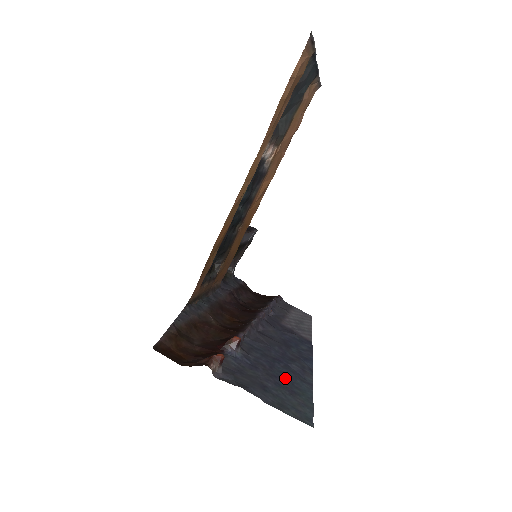
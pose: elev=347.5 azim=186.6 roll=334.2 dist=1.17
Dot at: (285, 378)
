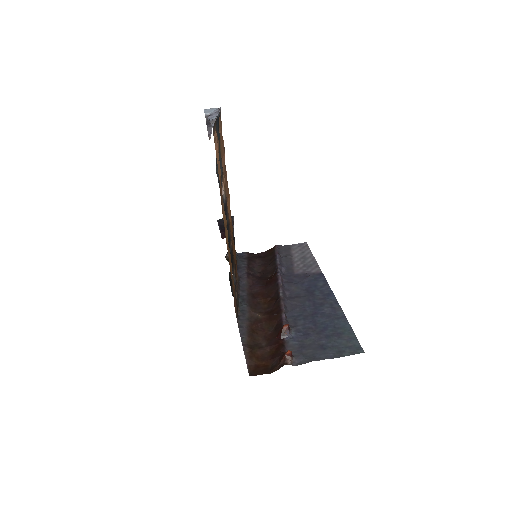
Dot at: (328, 327)
